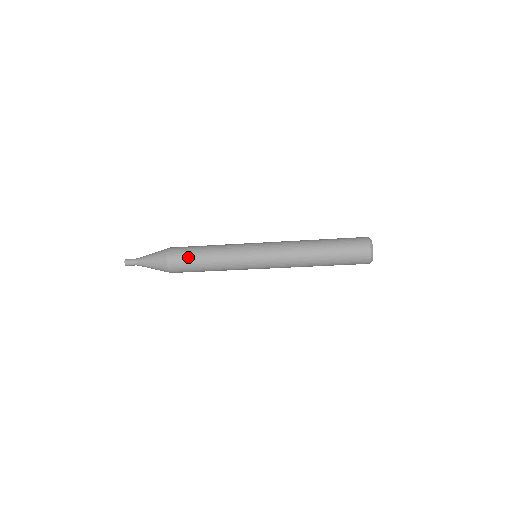
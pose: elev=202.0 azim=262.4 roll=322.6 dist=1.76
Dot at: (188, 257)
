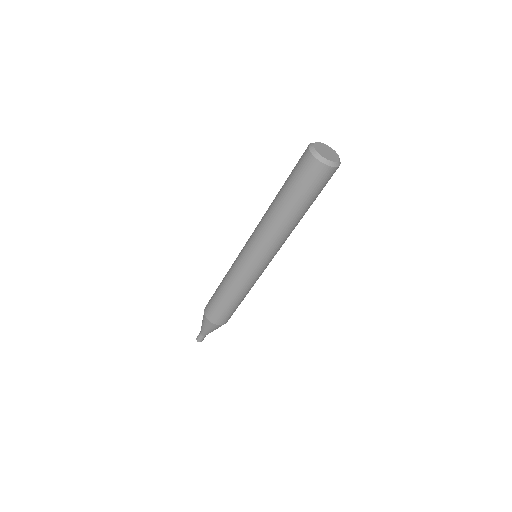
Dot at: (215, 304)
